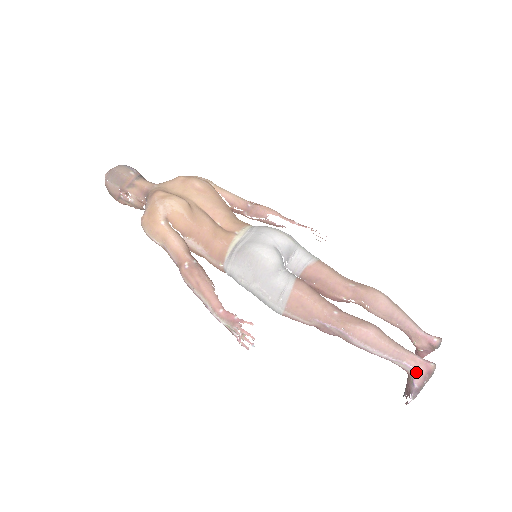
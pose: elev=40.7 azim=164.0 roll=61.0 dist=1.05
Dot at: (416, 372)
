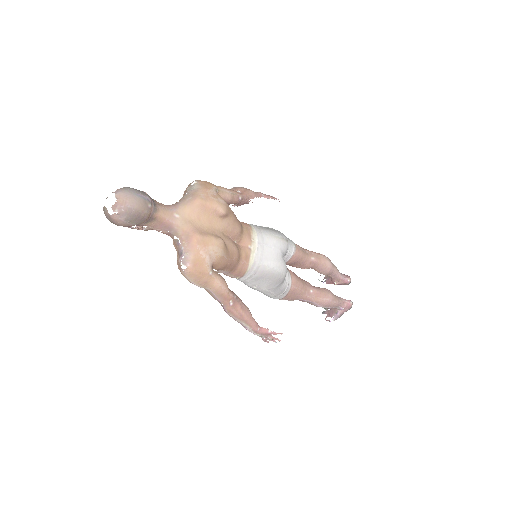
Dot at: (342, 309)
